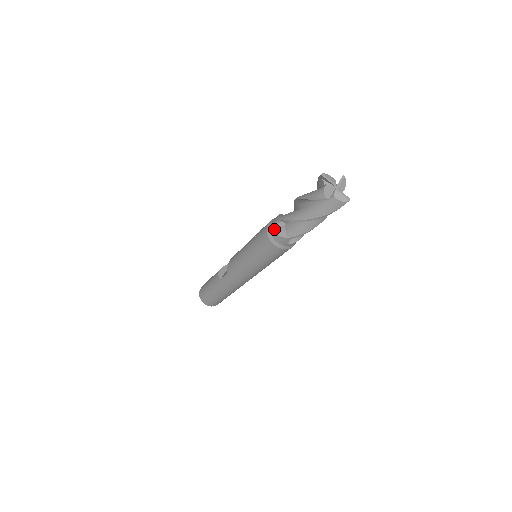
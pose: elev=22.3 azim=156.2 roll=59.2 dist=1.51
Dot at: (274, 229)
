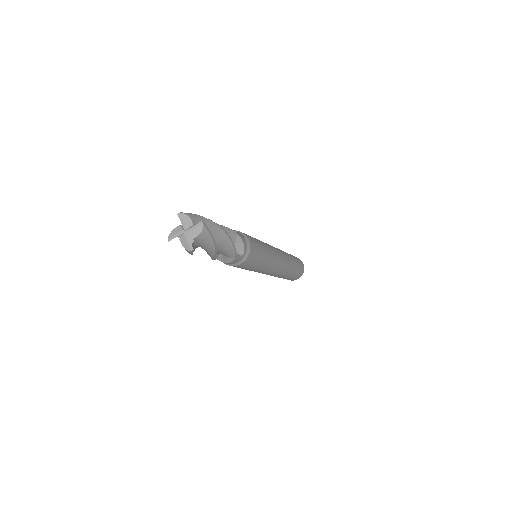
Dot at: occluded
